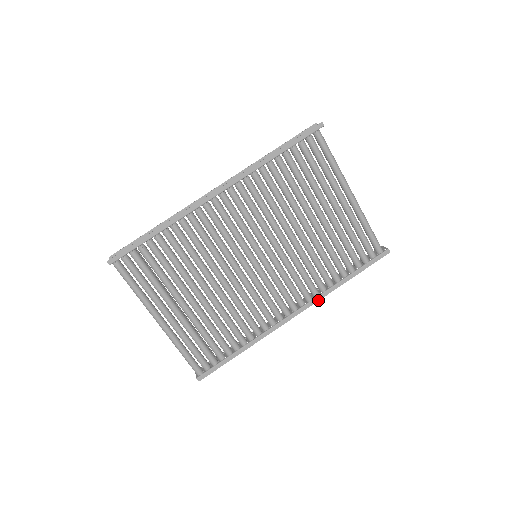
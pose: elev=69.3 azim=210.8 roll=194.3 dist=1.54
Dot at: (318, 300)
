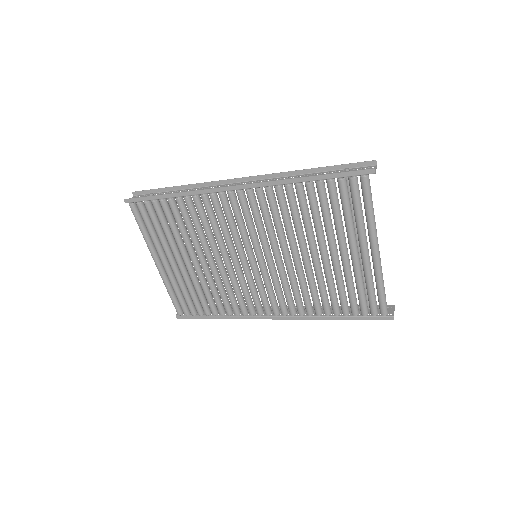
Dot at: (301, 319)
